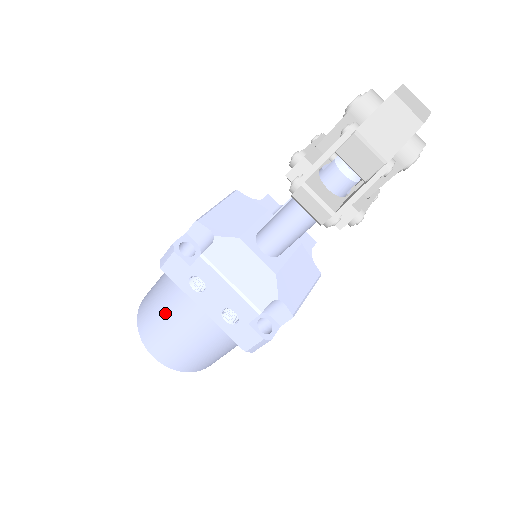
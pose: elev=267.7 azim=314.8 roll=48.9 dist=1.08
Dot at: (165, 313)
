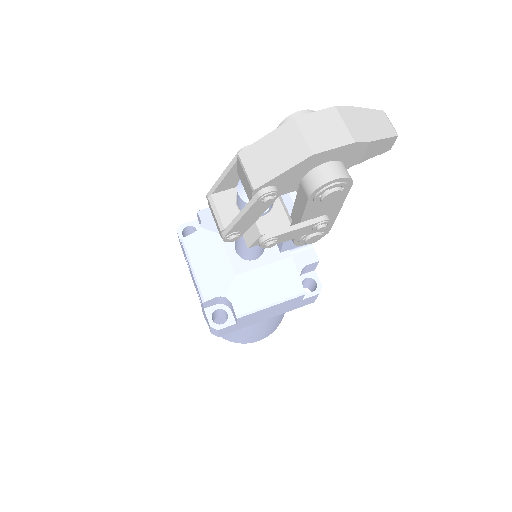
Dot at: occluded
